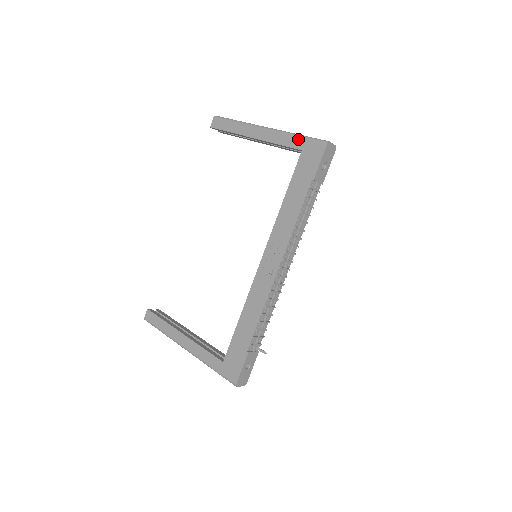
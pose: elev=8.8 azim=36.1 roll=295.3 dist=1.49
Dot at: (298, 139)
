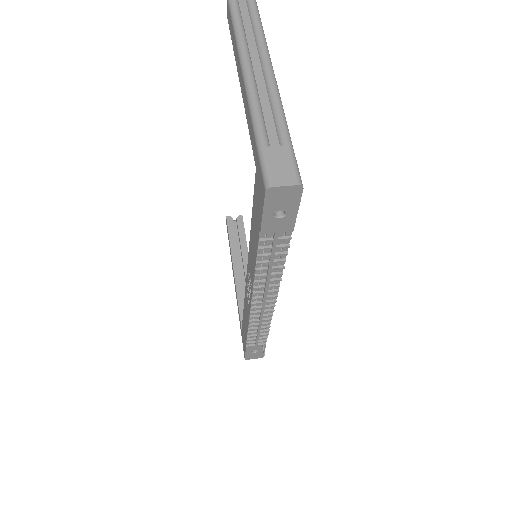
Dot at: (254, 142)
